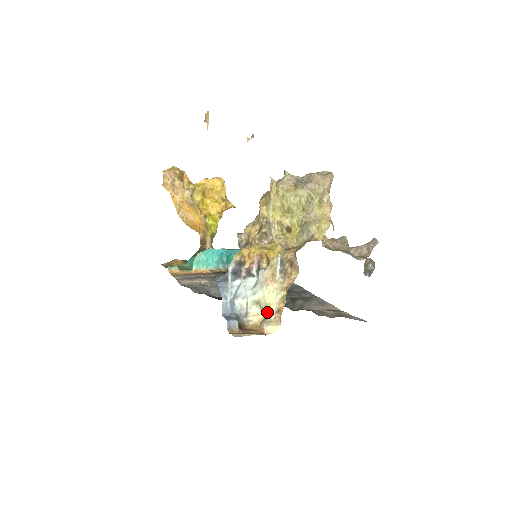
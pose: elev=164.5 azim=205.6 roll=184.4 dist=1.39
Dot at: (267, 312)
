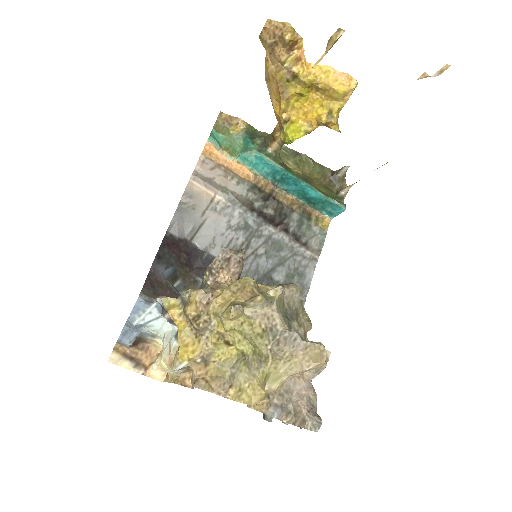
Dot at: occluded
